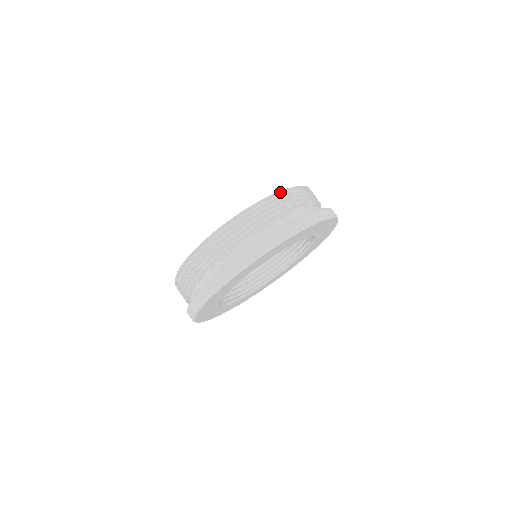
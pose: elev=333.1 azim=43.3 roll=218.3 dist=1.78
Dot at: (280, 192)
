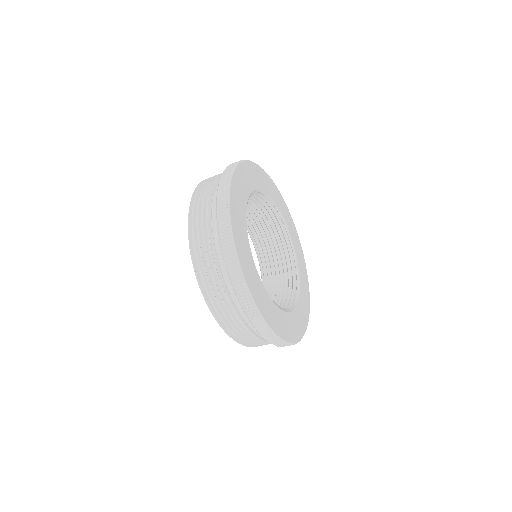
Dot at: occluded
